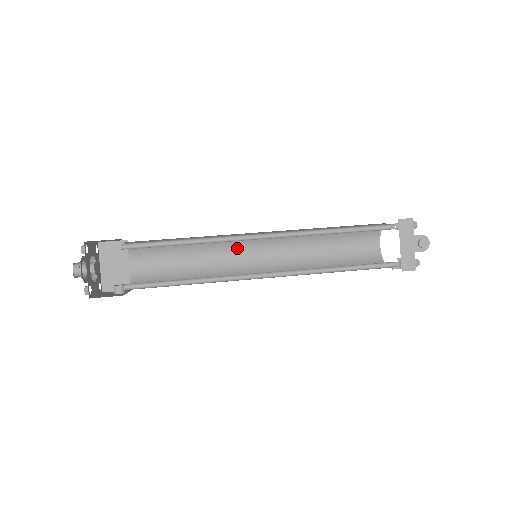
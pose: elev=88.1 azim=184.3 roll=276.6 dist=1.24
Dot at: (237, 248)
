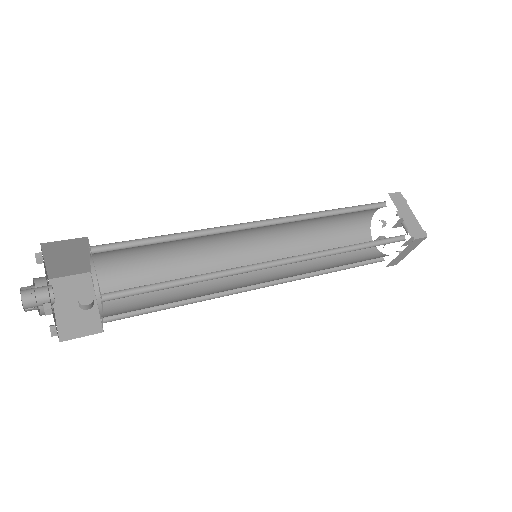
Dot at: occluded
